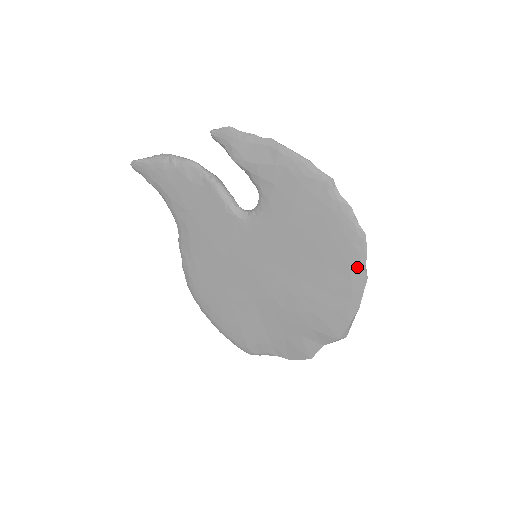
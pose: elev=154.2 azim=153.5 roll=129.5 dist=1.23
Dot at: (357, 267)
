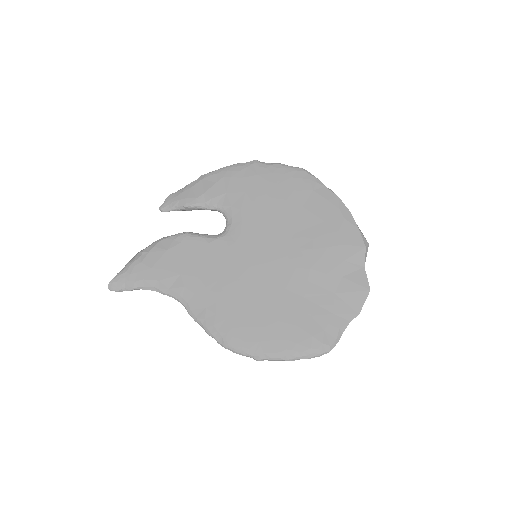
Dot at: (320, 189)
